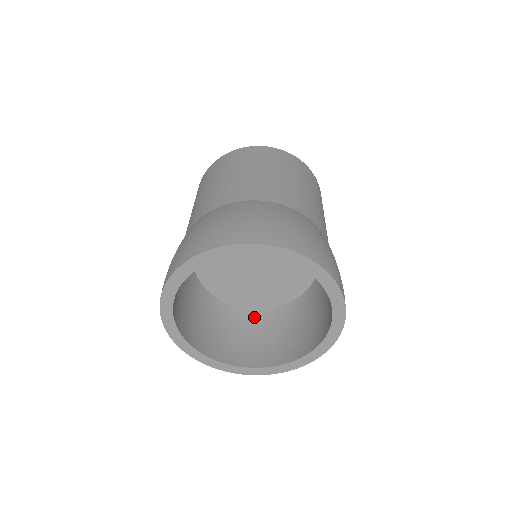
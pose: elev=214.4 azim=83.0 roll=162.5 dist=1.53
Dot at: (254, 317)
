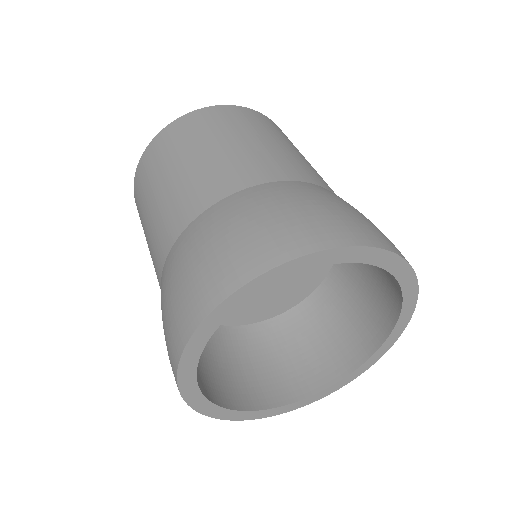
Dot at: (295, 319)
